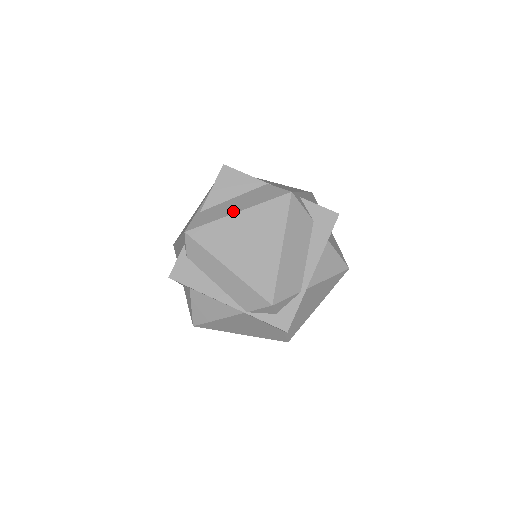
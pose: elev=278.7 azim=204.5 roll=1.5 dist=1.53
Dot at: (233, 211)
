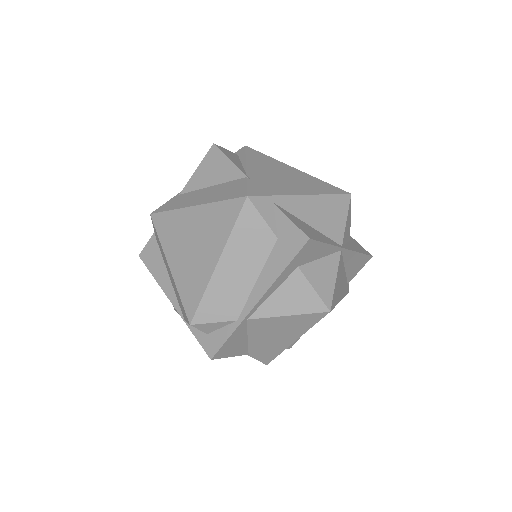
Dot at: (192, 203)
